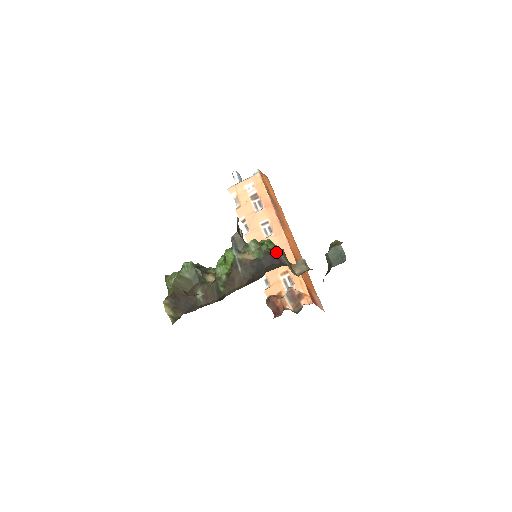
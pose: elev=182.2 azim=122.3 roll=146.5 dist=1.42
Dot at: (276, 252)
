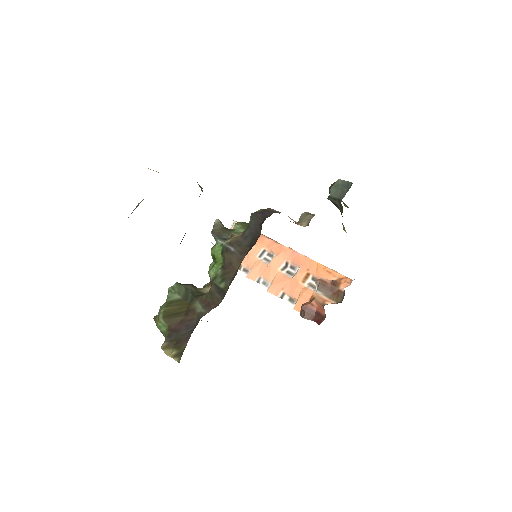
Dot at: (265, 209)
